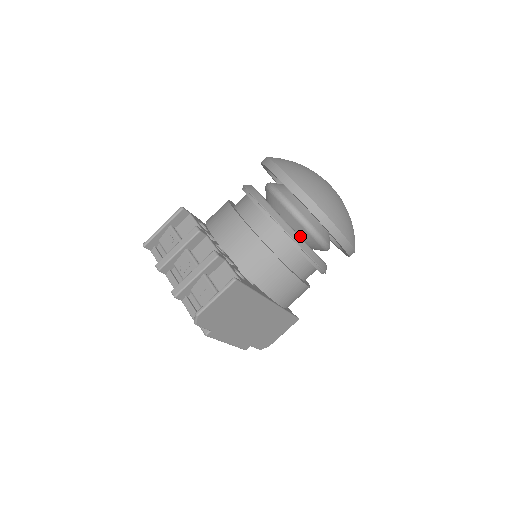
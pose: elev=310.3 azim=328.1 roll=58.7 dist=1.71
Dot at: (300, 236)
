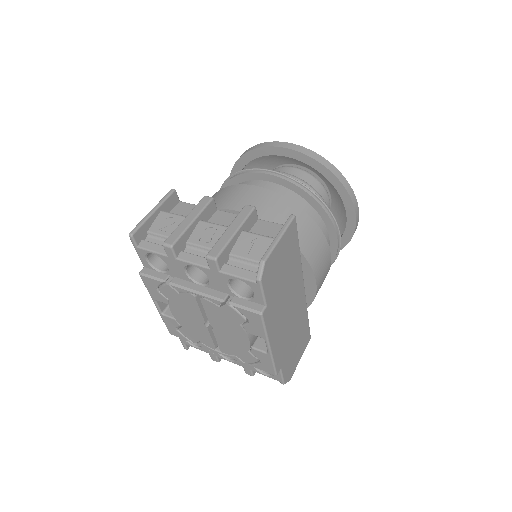
Dot at: occluded
